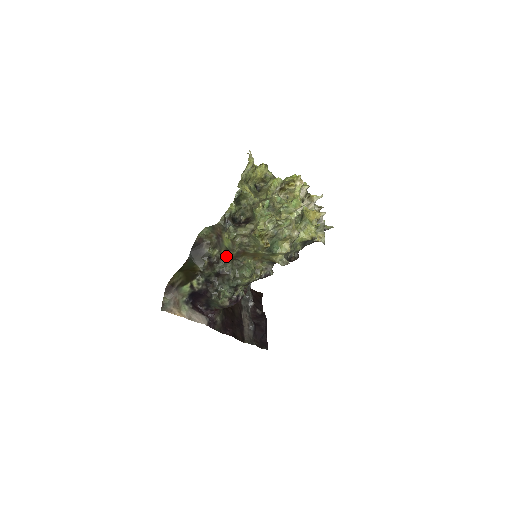
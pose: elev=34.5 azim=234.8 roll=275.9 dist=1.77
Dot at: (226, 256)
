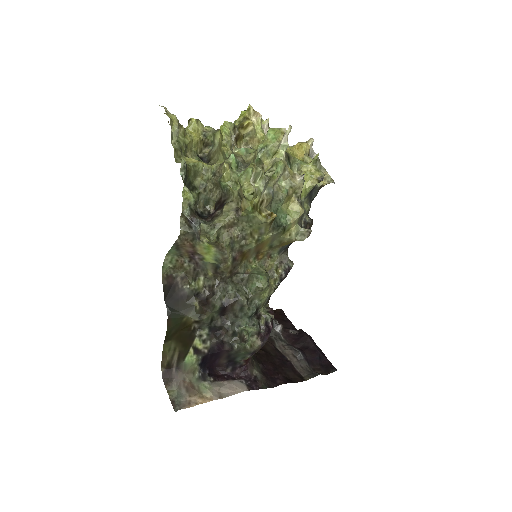
Dot at: (219, 277)
